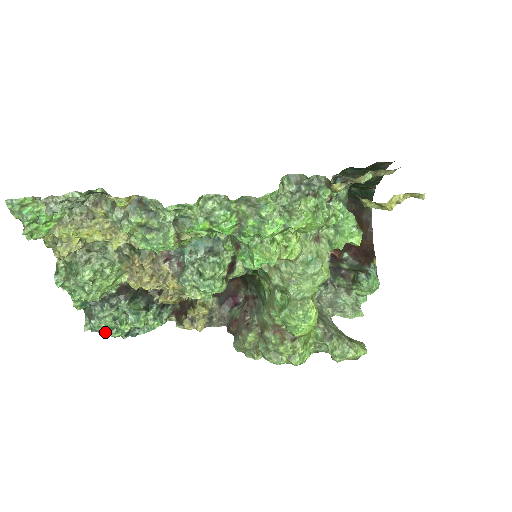
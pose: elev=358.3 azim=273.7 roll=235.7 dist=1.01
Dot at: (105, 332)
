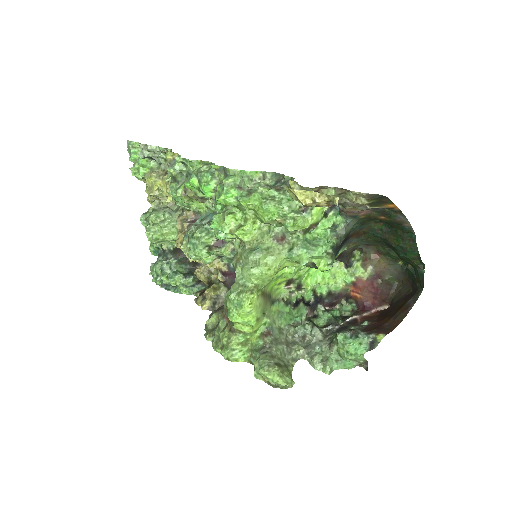
Dot at: (154, 277)
